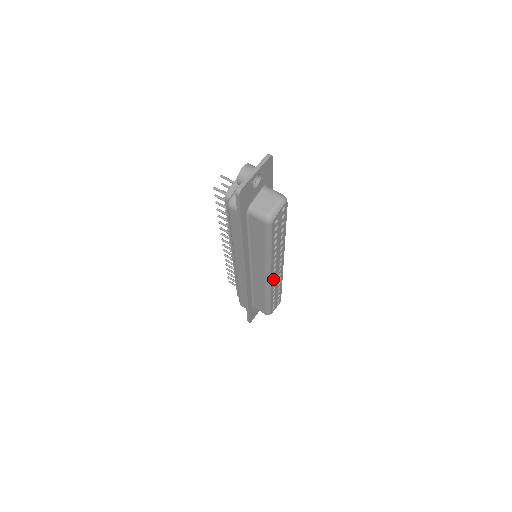
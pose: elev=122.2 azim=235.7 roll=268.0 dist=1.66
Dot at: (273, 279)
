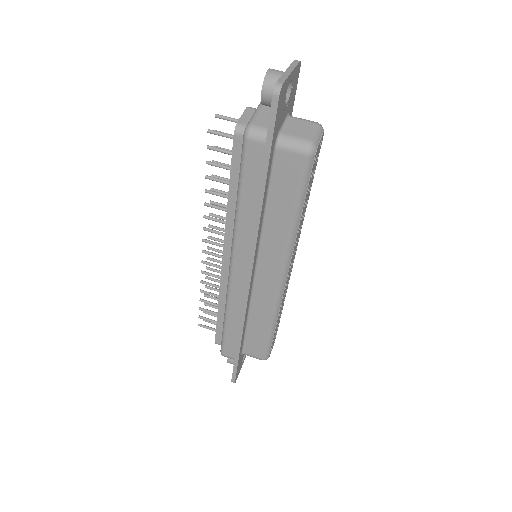
Dot at: occluded
